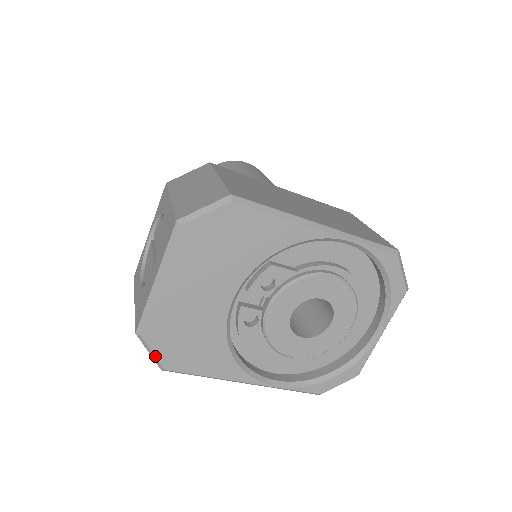
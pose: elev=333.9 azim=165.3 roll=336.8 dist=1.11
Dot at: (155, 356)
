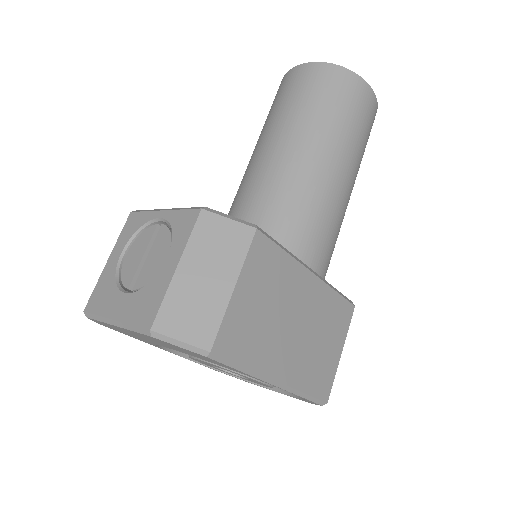
Dot at: (94, 321)
